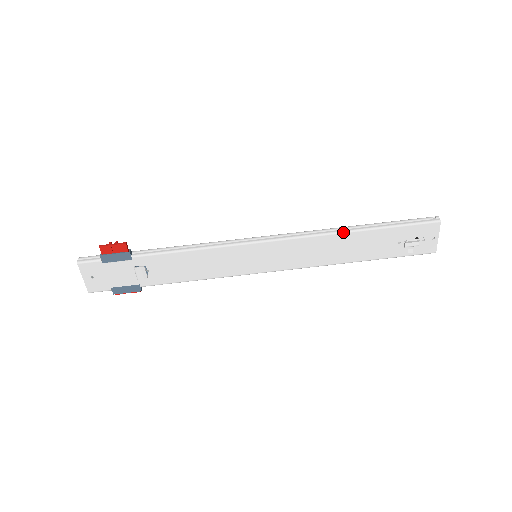
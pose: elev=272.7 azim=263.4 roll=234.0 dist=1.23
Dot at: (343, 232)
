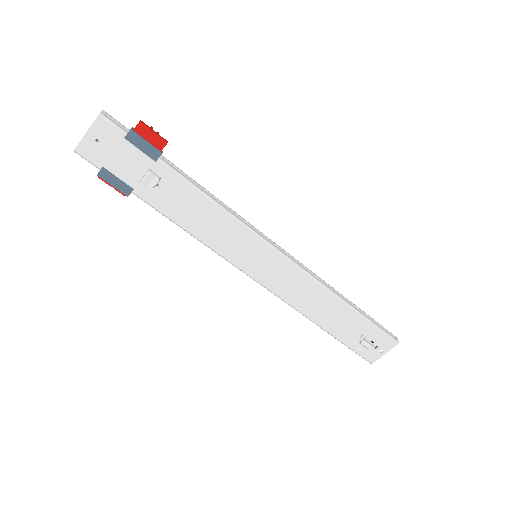
Dot at: (336, 295)
